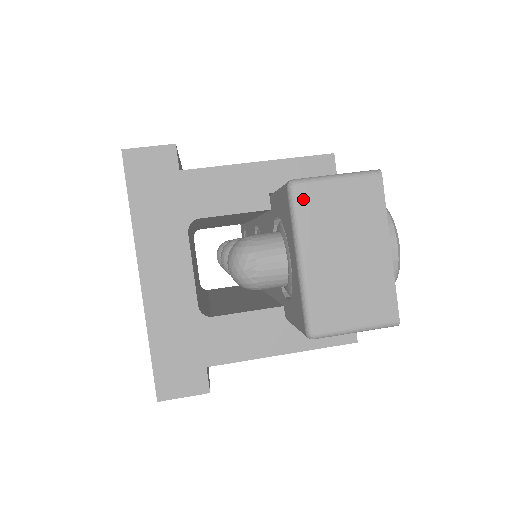
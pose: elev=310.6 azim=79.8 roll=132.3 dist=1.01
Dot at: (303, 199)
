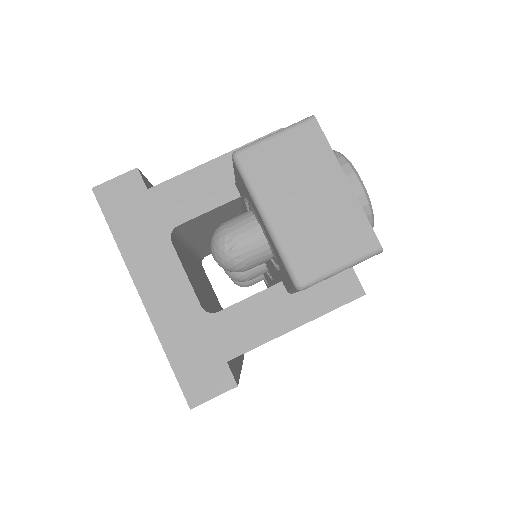
Dot at: (250, 164)
